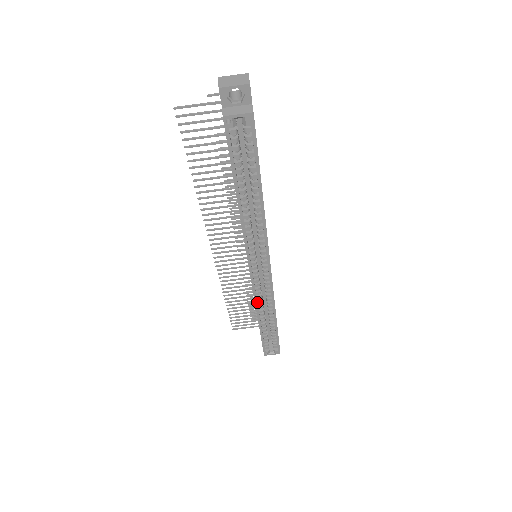
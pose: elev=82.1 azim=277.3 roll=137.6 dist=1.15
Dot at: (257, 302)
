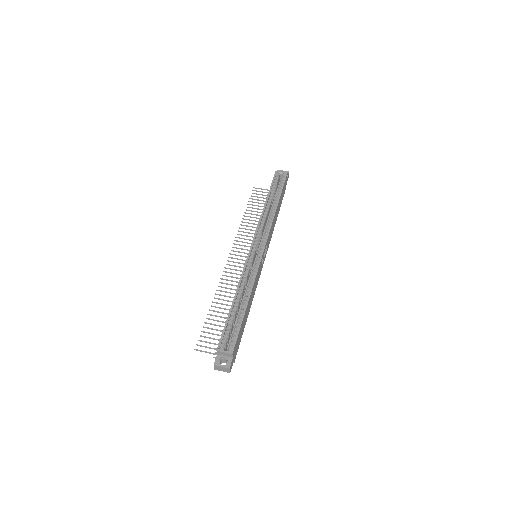
Dot at: (243, 276)
